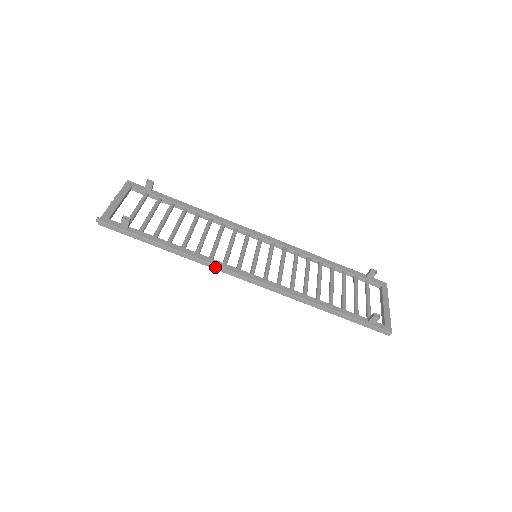
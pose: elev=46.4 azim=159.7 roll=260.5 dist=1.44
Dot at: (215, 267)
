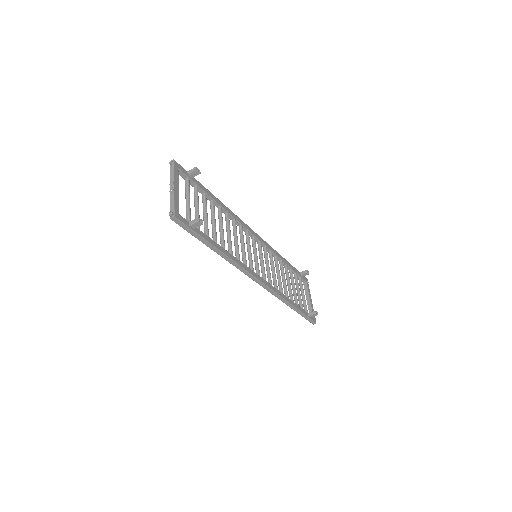
Dot at: (242, 269)
